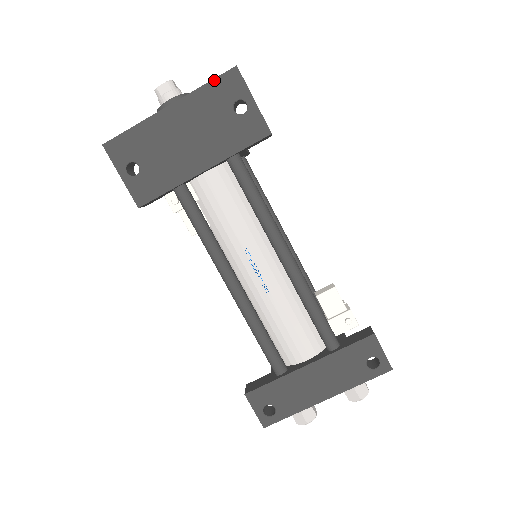
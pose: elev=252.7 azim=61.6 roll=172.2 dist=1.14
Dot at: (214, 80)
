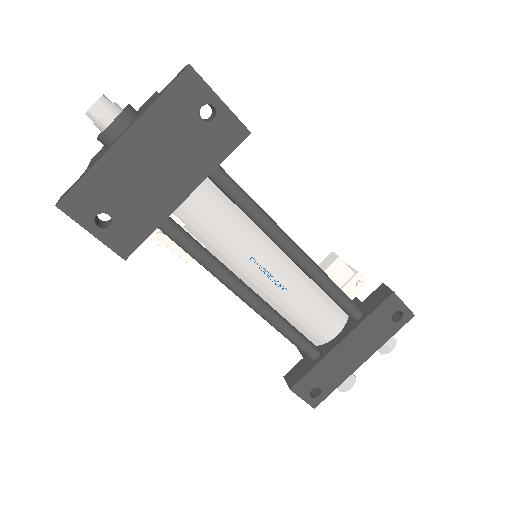
Dot at: (168, 89)
